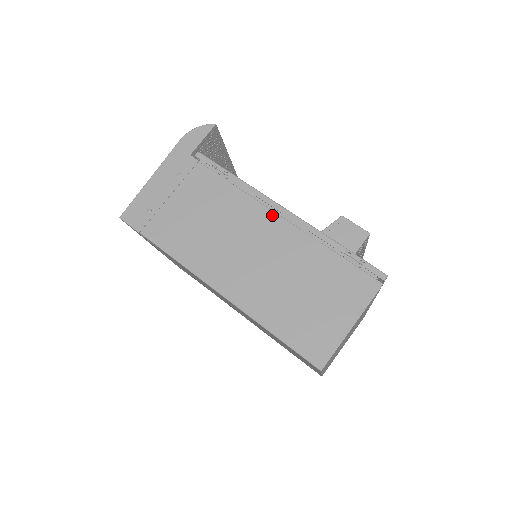
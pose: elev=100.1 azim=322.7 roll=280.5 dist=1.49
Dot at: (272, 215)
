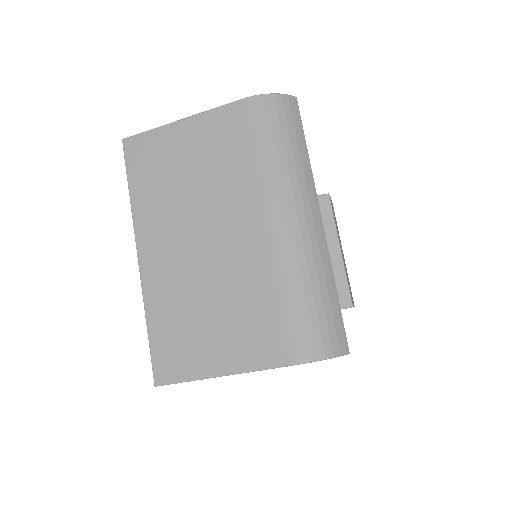
Dot at: occluded
